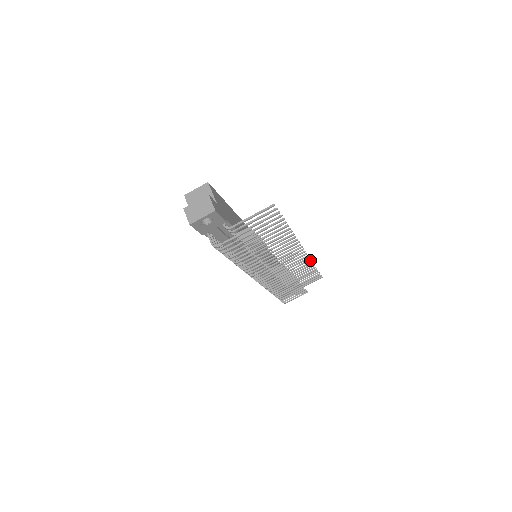
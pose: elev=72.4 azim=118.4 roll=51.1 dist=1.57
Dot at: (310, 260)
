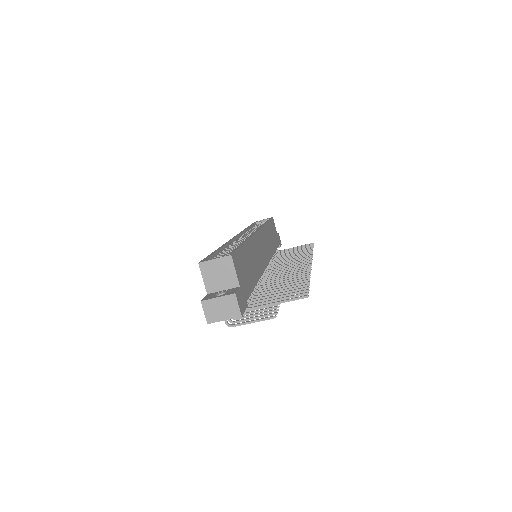
Dot at: (311, 255)
